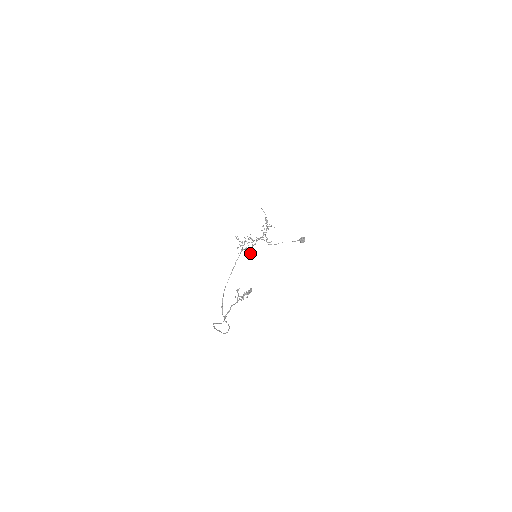
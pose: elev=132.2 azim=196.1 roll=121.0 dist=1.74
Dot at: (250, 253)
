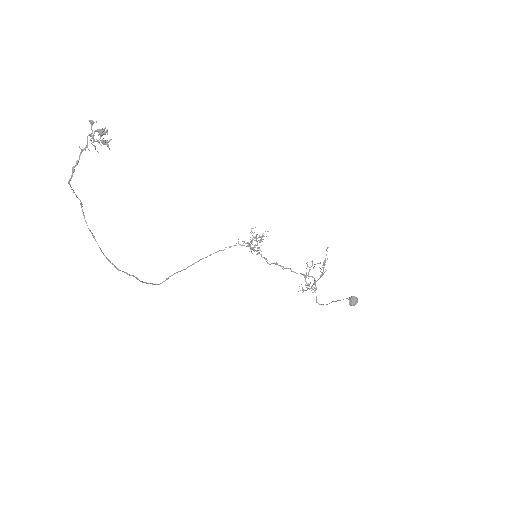
Dot at: occluded
